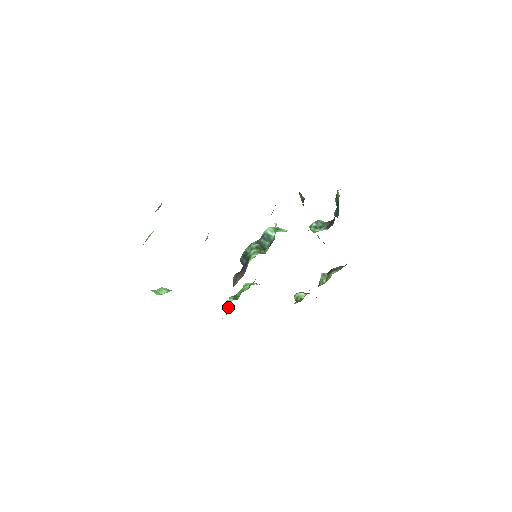
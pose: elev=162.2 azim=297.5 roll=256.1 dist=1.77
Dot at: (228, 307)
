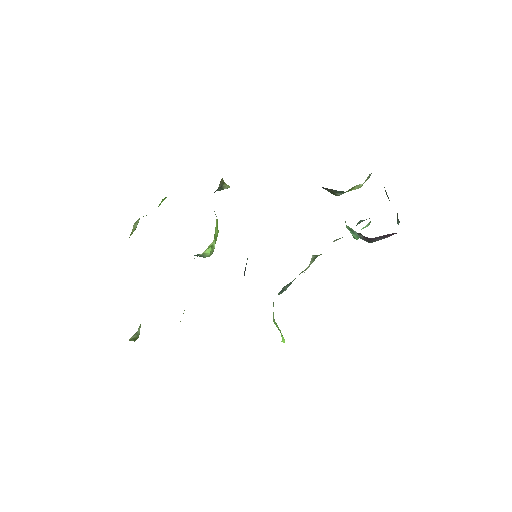
Dot at: occluded
